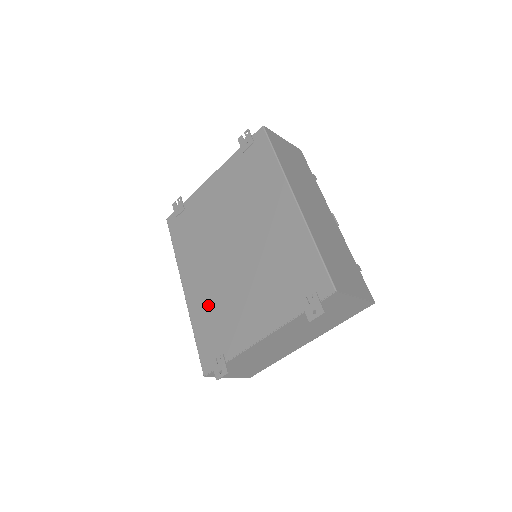
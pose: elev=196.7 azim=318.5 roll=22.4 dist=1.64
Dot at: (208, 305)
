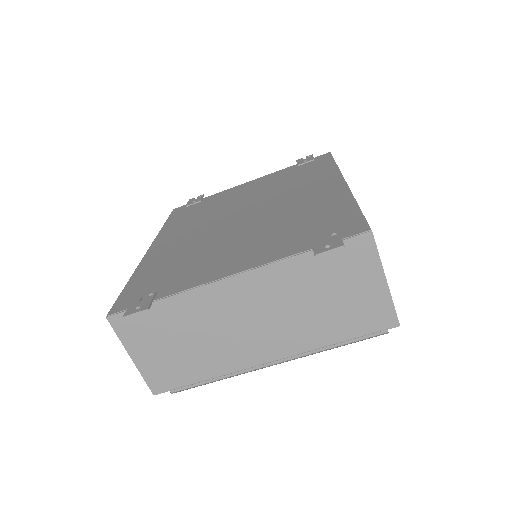
Dot at: (171, 256)
